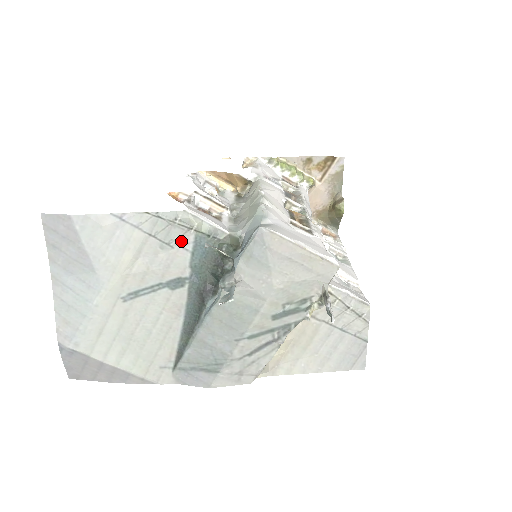
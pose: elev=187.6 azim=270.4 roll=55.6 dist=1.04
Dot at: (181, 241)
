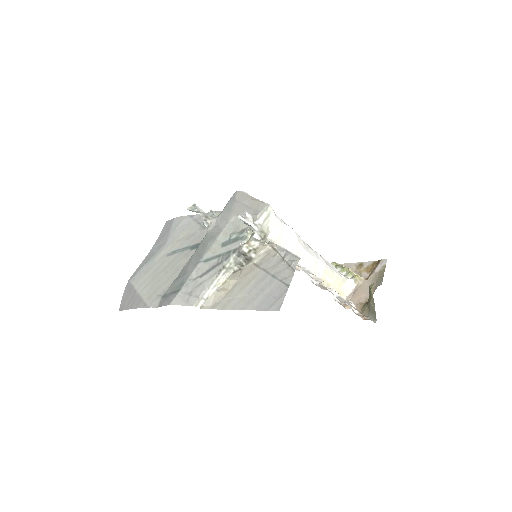
Dot at: occluded
